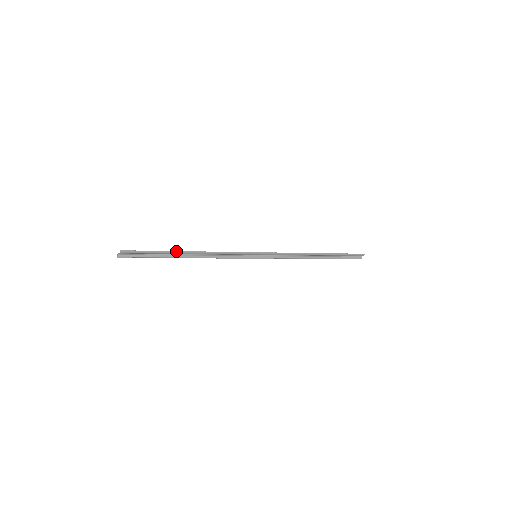
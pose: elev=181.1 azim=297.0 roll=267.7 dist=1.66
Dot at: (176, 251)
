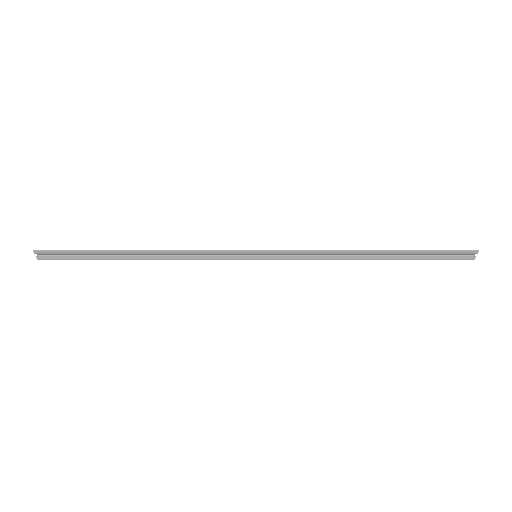
Dot at: (115, 250)
